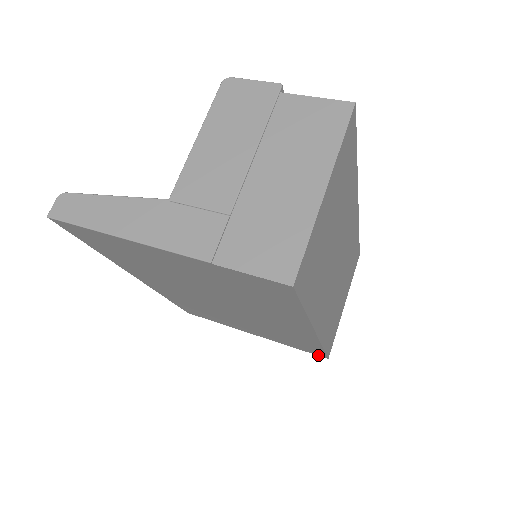
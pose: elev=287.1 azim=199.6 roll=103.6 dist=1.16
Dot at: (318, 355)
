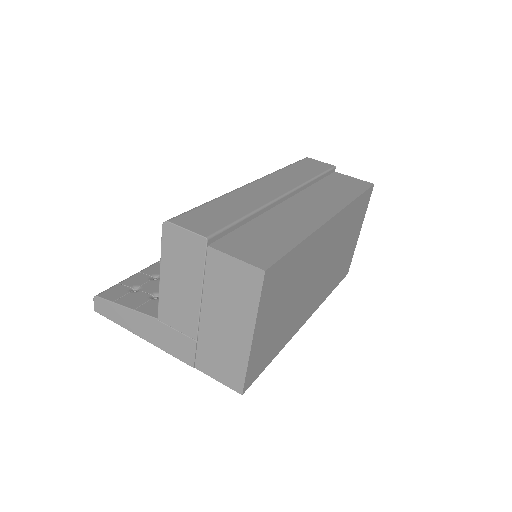
Dot at: occluded
